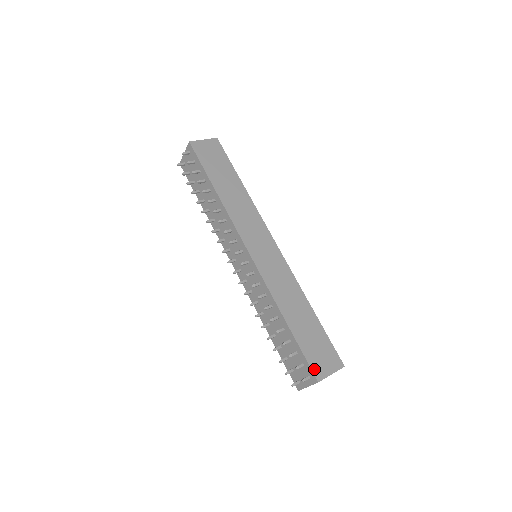
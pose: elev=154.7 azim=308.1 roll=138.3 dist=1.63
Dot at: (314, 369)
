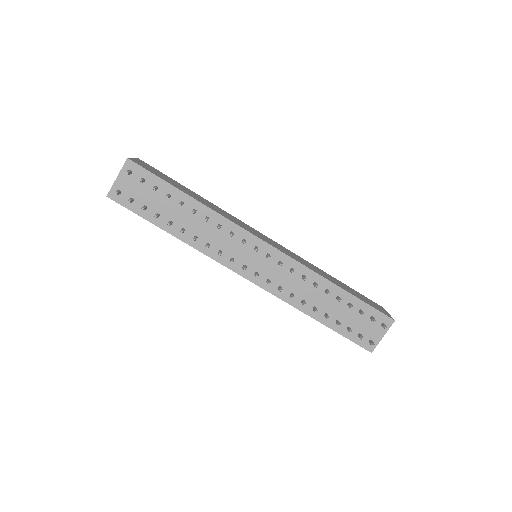
Dot at: (384, 313)
